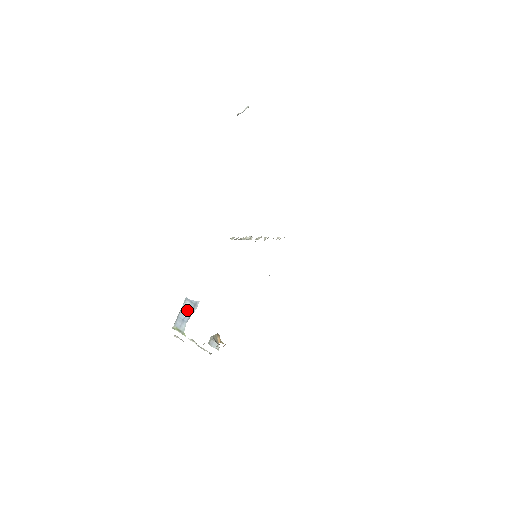
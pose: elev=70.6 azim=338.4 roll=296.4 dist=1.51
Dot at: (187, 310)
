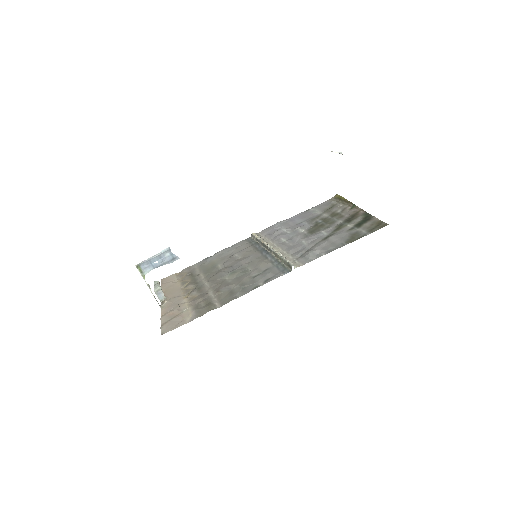
Dot at: (162, 259)
